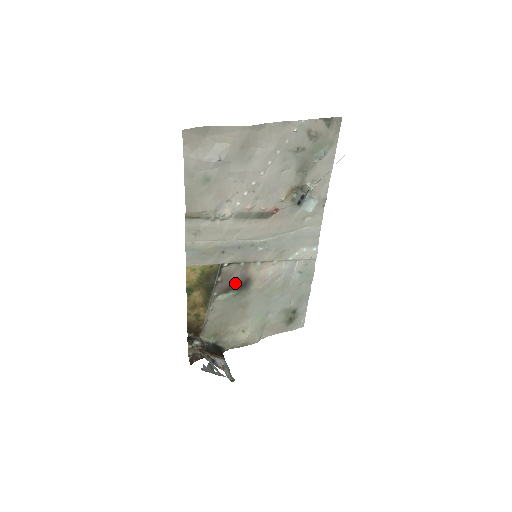
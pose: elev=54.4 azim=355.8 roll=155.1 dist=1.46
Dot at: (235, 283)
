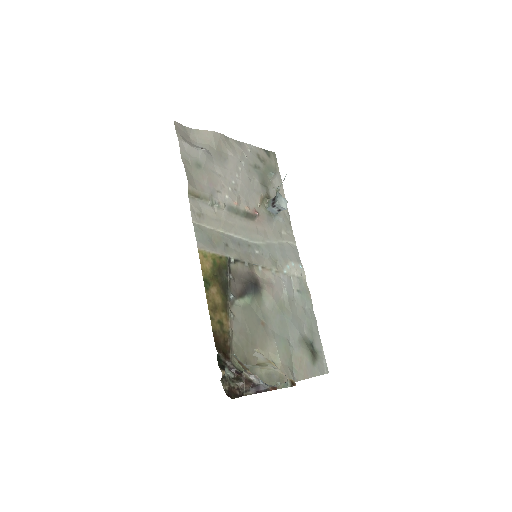
Dot at: (247, 283)
